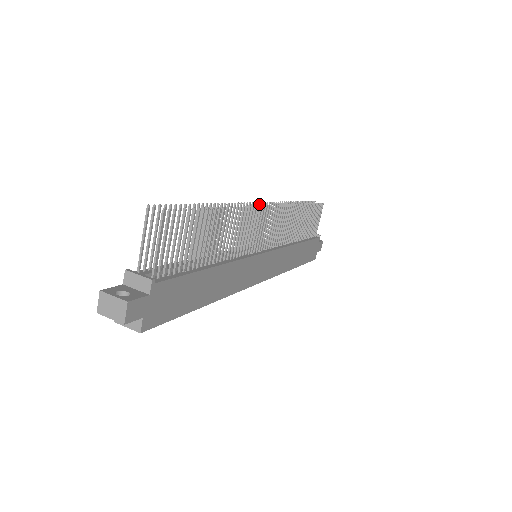
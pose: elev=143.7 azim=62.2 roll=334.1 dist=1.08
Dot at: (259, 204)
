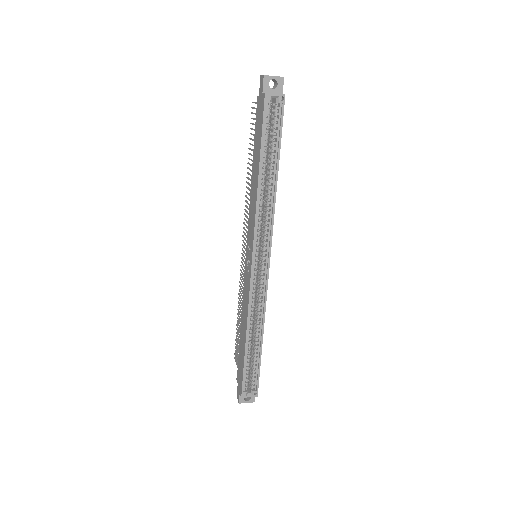
Dot at: (242, 240)
